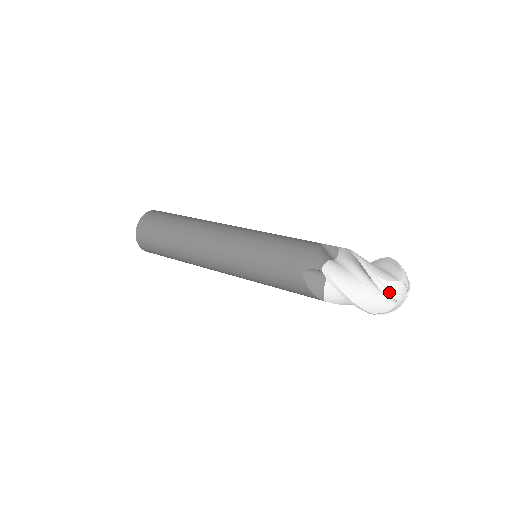
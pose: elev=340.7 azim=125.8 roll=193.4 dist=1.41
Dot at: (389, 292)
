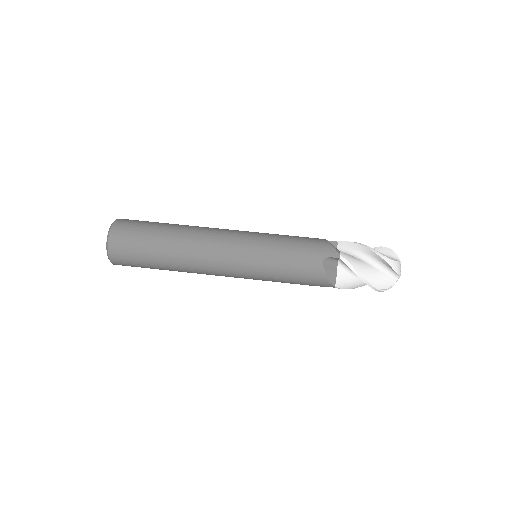
Dot at: (396, 269)
